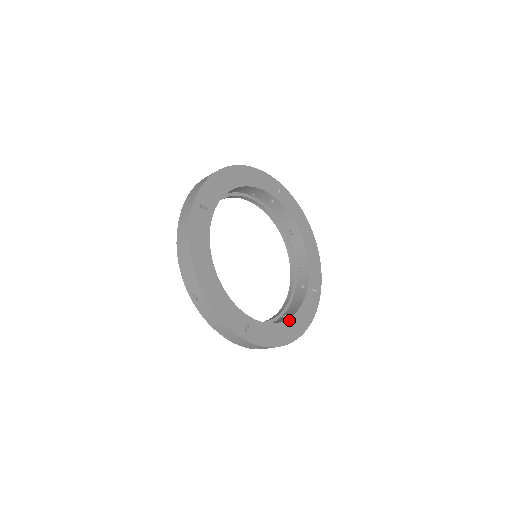
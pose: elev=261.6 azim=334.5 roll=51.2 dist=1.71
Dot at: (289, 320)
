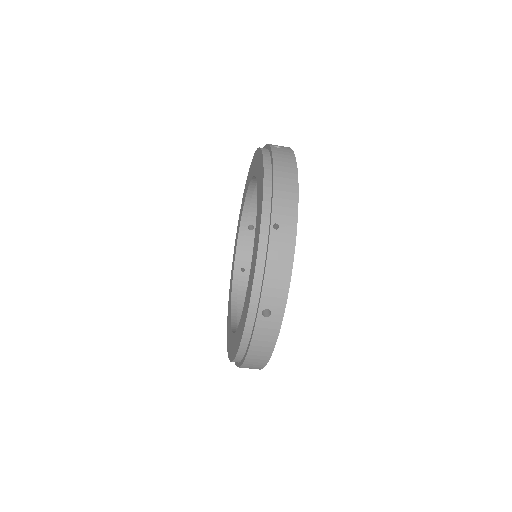
Dot at: occluded
